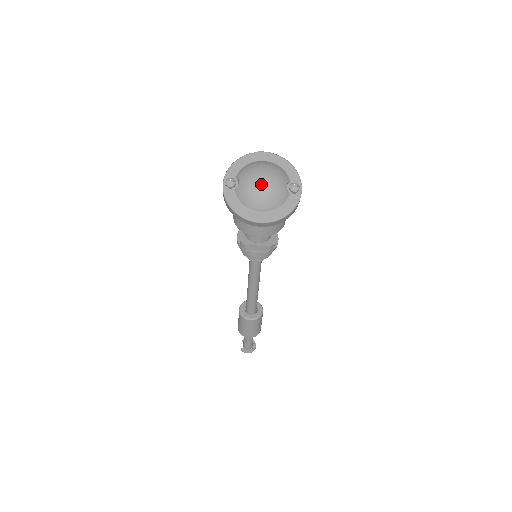
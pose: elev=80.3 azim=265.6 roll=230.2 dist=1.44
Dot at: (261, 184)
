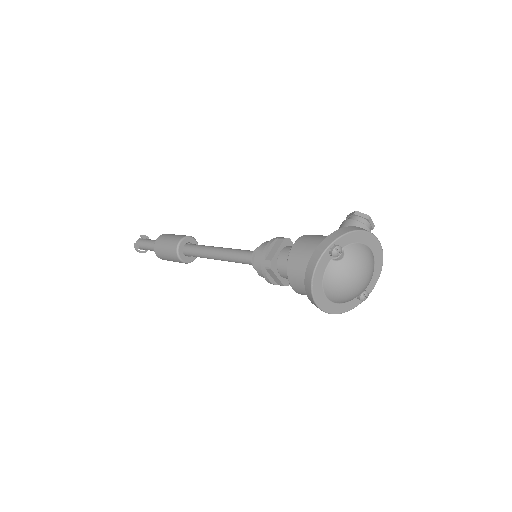
Dot at: (355, 283)
